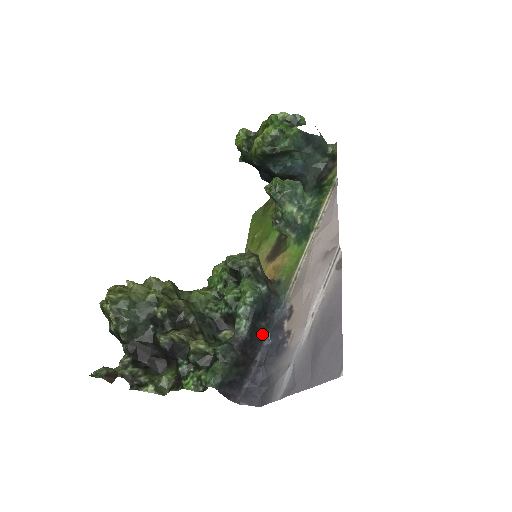
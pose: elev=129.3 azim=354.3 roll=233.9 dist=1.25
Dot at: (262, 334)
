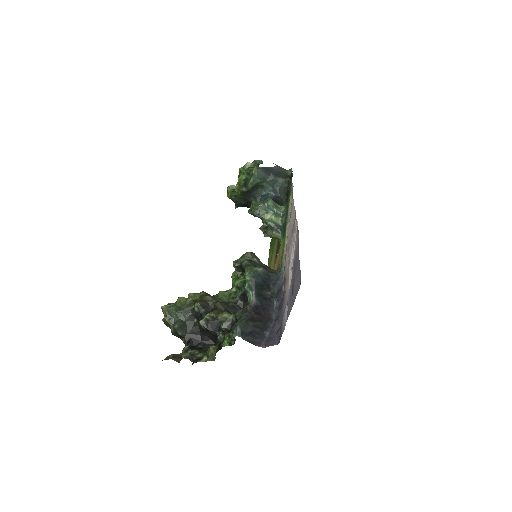
Dot at: (270, 300)
